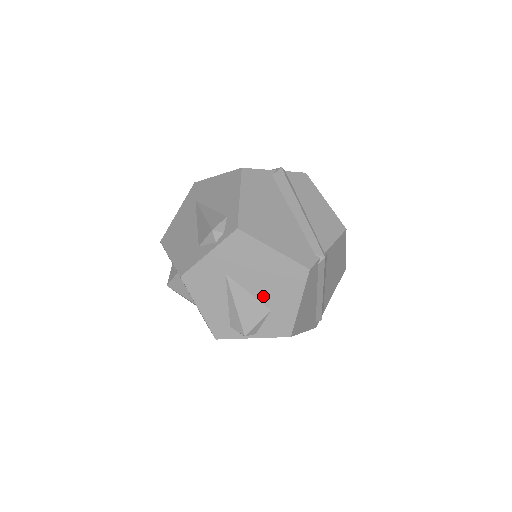
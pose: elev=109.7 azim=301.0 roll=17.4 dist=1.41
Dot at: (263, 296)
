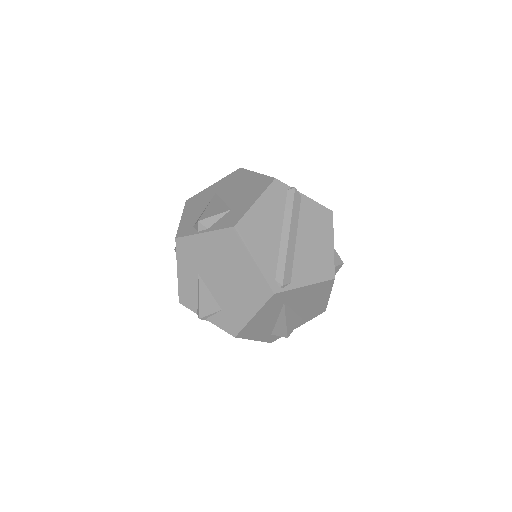
Dot at: (232, 201)
